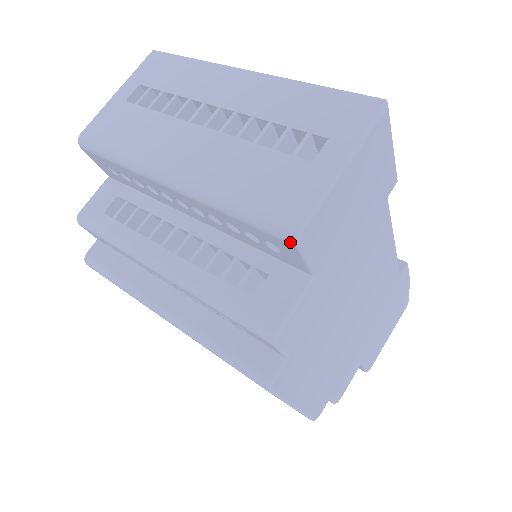
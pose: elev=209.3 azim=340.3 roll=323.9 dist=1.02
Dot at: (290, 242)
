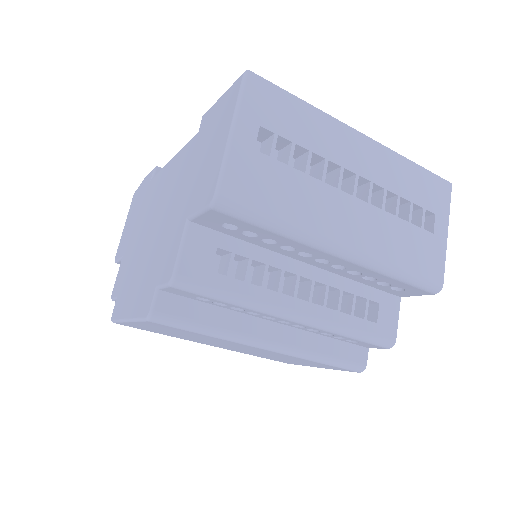
Dot at: (433, 293)
